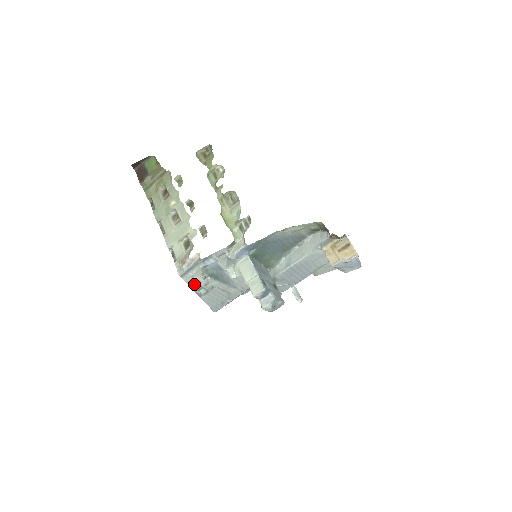
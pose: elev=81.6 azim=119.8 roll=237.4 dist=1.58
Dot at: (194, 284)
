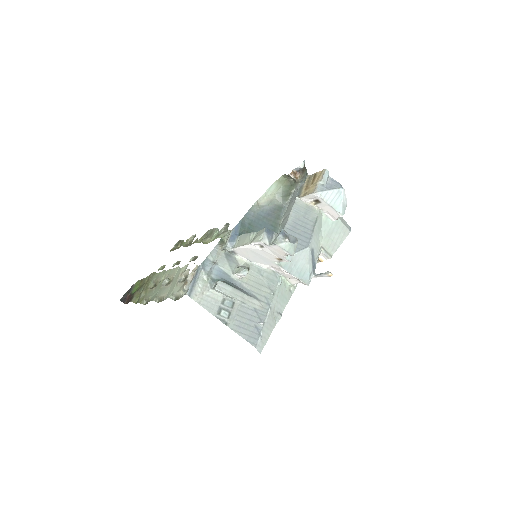
Dot at: (209, 305)
